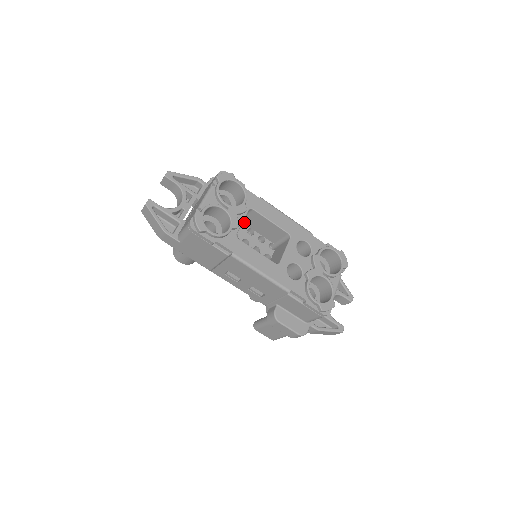
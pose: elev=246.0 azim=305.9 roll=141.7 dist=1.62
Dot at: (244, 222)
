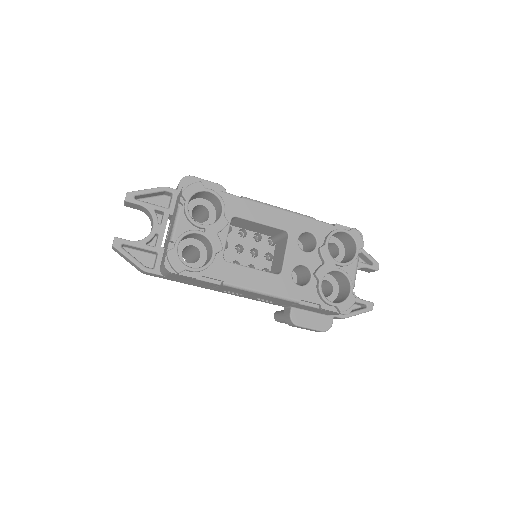
Dot at: (232, 225)
